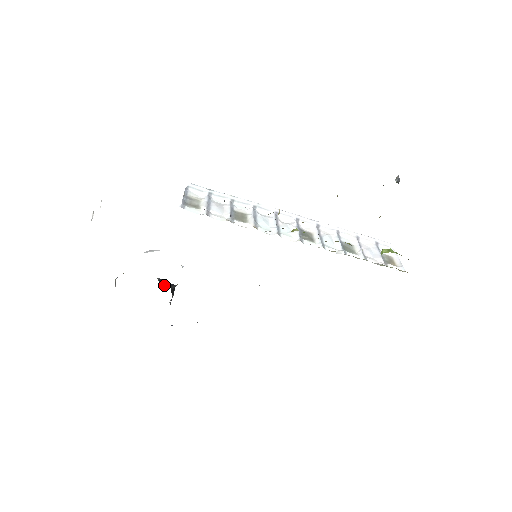
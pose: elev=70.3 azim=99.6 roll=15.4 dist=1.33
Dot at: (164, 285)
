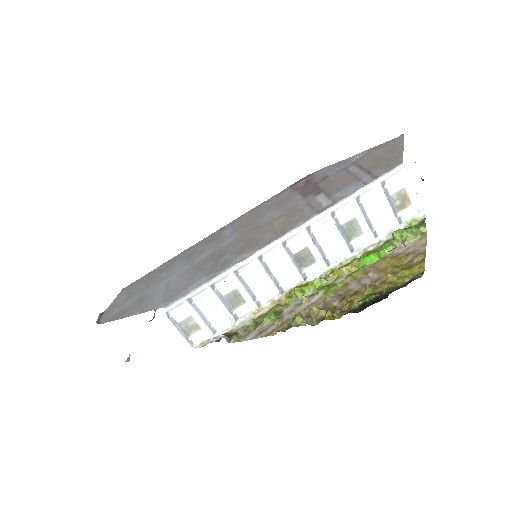
Dot at: occluded
